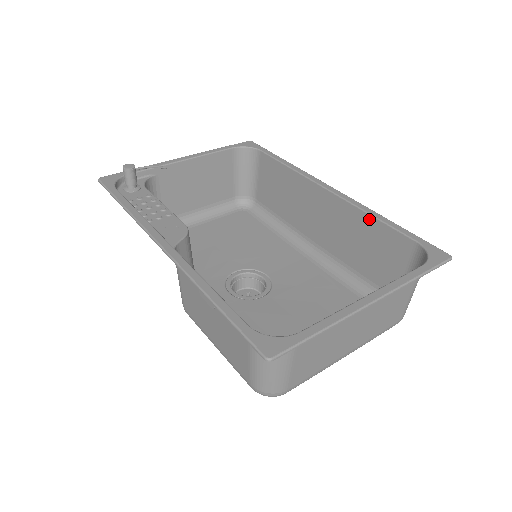
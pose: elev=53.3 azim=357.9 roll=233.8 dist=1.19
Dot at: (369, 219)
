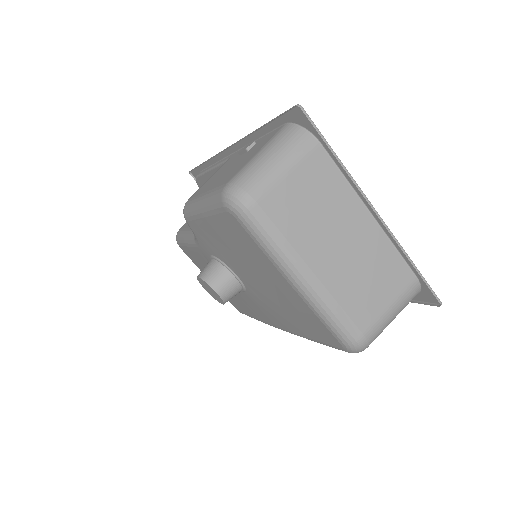
Dot at: occluded
